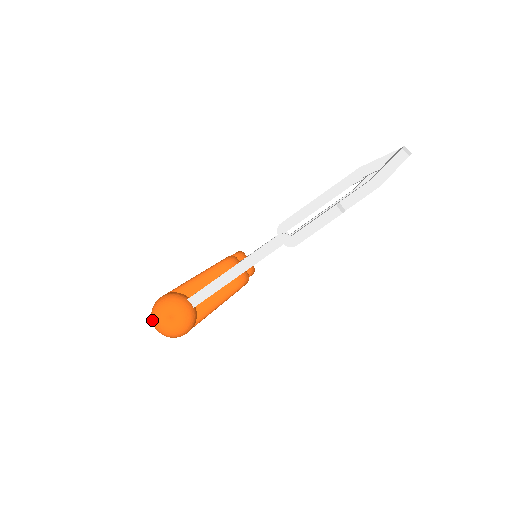
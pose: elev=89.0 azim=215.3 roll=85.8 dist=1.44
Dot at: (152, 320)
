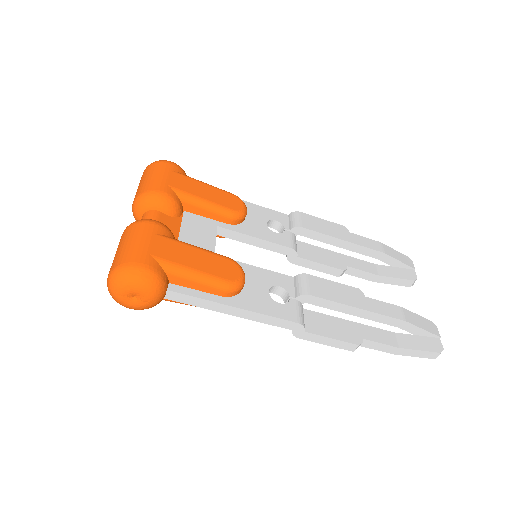
Dot at: (113, 278)
